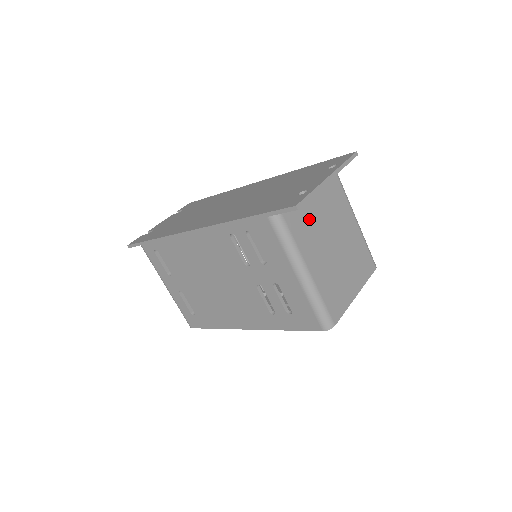
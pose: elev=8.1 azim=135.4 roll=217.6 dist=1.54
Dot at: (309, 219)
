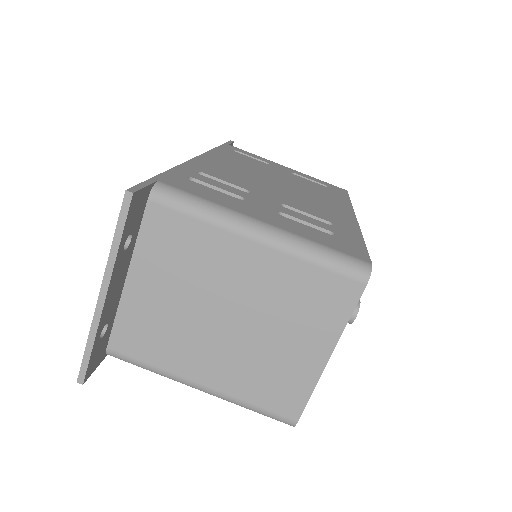
Dot at: (158, 322)
